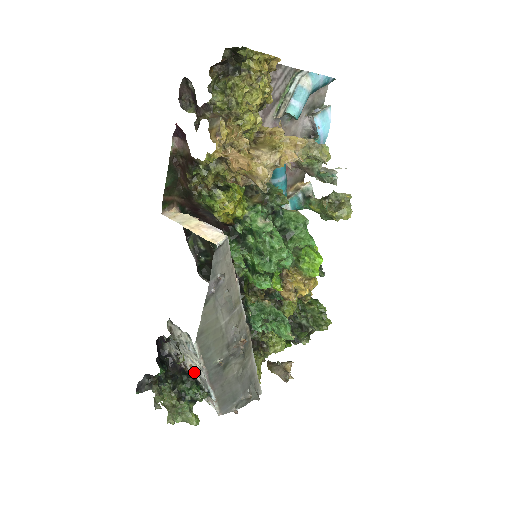
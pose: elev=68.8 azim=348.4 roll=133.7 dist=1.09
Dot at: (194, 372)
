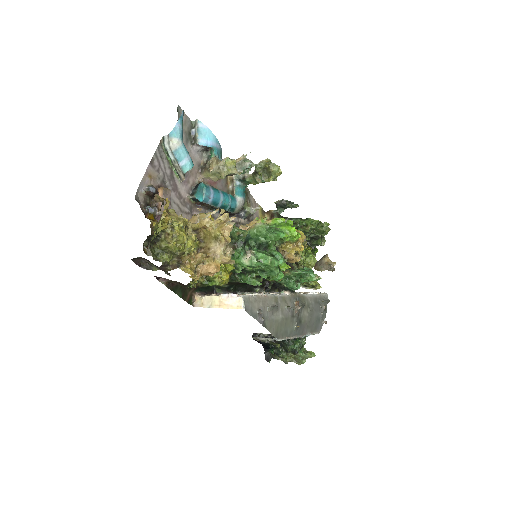
Dot at: occluded
